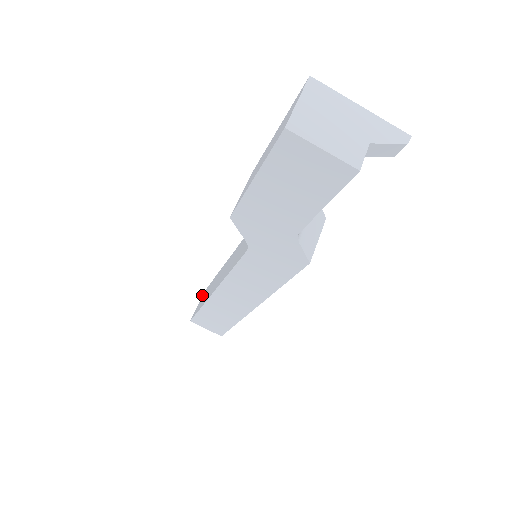
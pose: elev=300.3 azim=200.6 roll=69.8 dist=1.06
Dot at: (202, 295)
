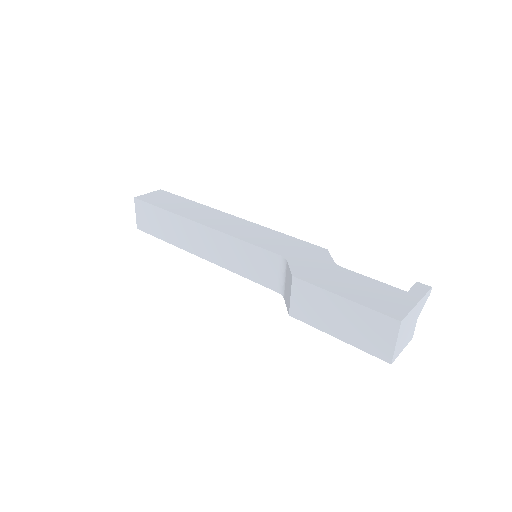
Dot at: (134, 202)
